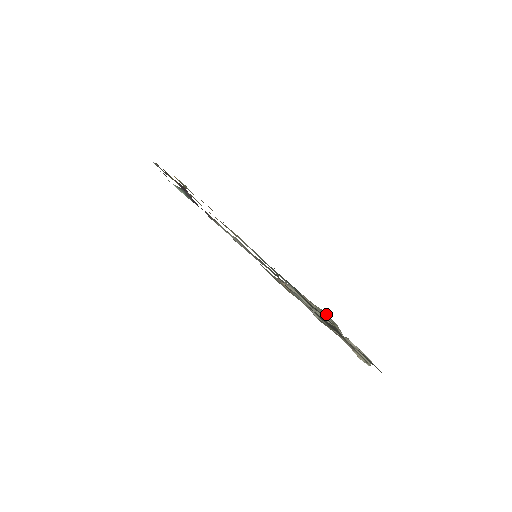
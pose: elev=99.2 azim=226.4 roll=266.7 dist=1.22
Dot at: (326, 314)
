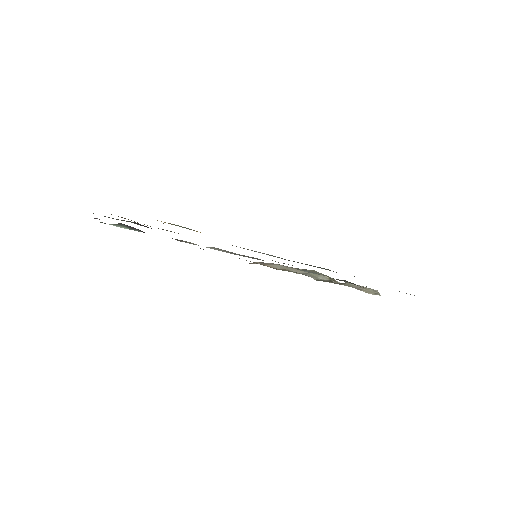
Dot at: (316, 272)
